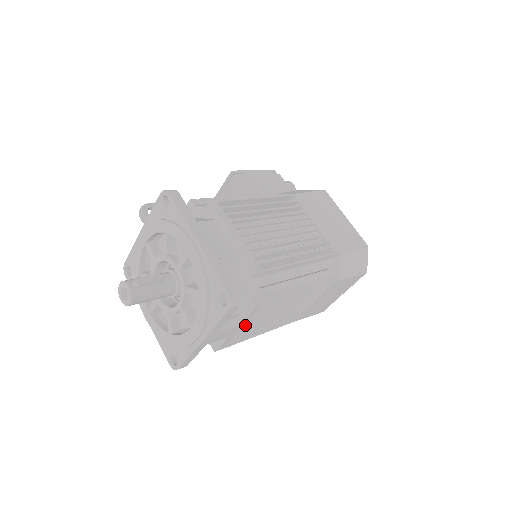
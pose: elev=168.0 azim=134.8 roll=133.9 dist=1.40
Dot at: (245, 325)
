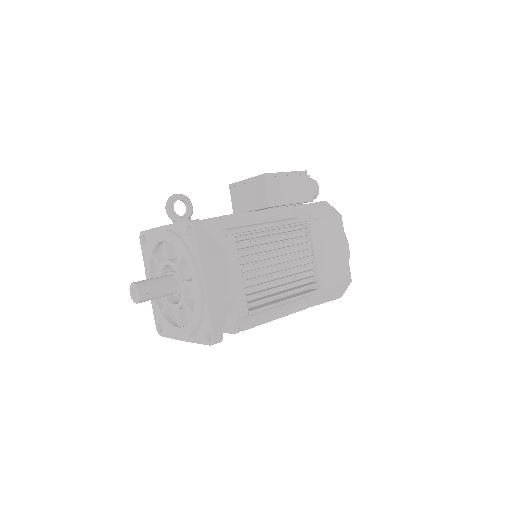
Dot at: occluded
